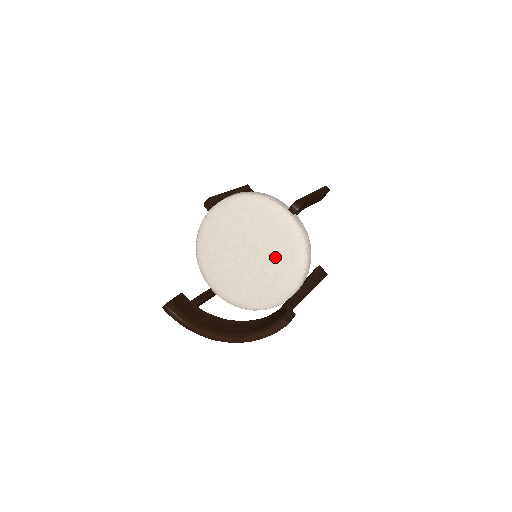
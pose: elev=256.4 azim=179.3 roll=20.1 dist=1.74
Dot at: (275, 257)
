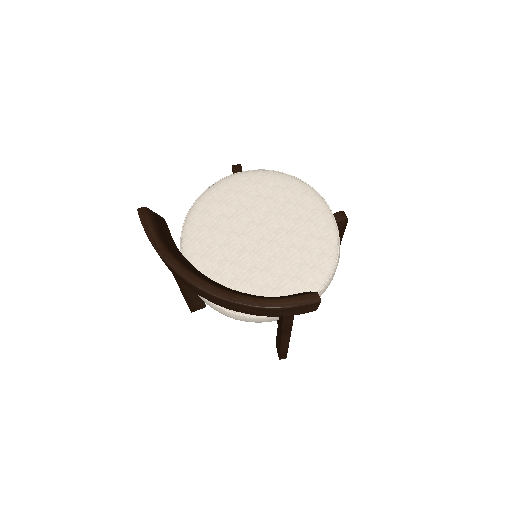
Dot at: (295, 254)
